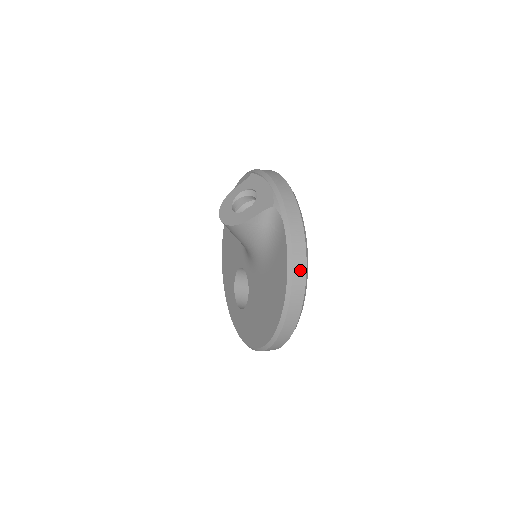
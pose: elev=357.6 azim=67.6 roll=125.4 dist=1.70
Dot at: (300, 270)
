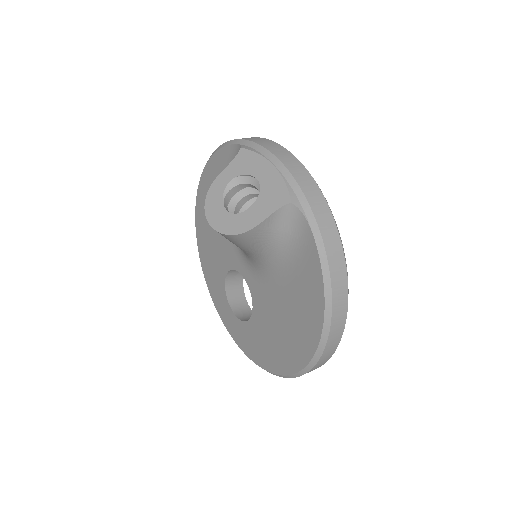
Dot at: (341, 288)
